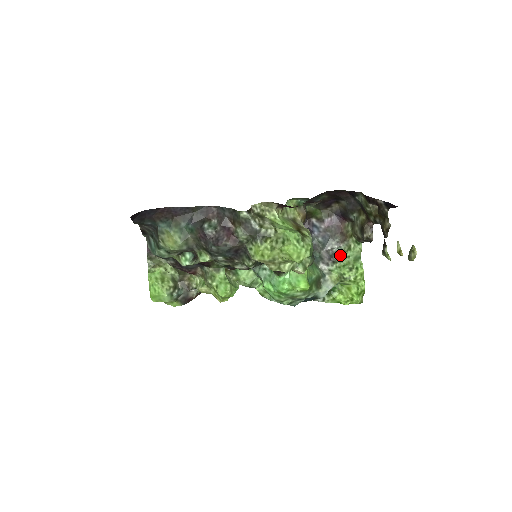
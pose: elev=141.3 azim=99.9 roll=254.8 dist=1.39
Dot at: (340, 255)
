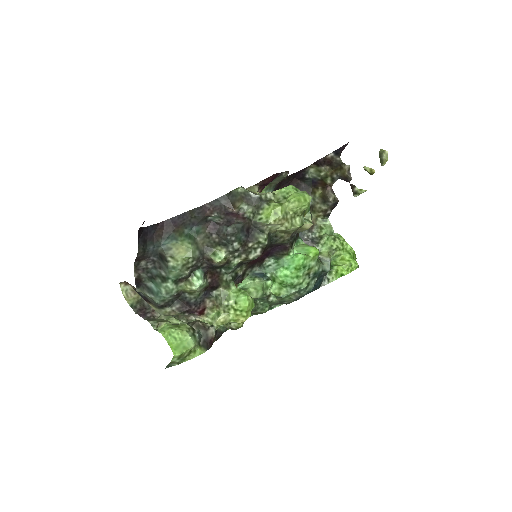
Dot at: (318, 237)
